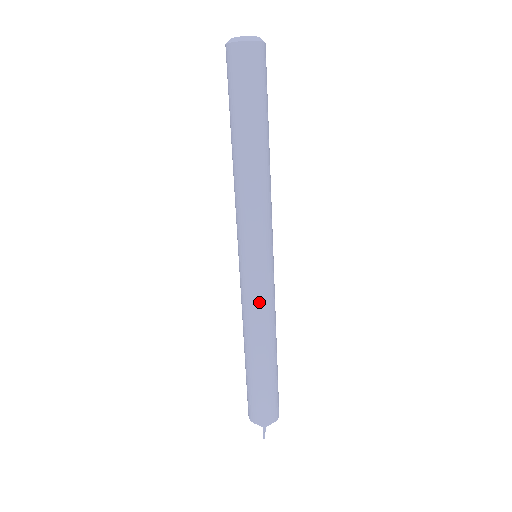
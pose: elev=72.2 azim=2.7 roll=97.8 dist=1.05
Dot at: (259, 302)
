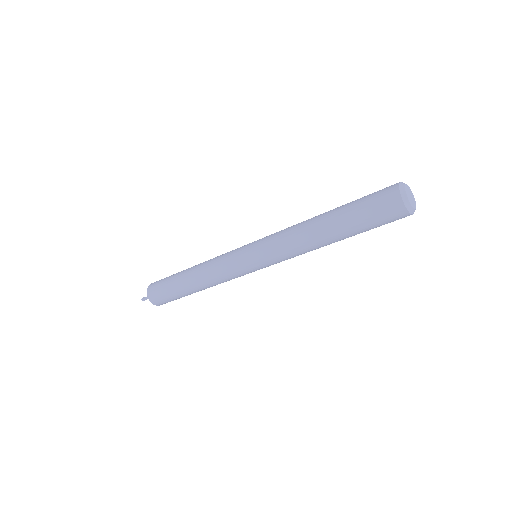
Dot at: occluded
